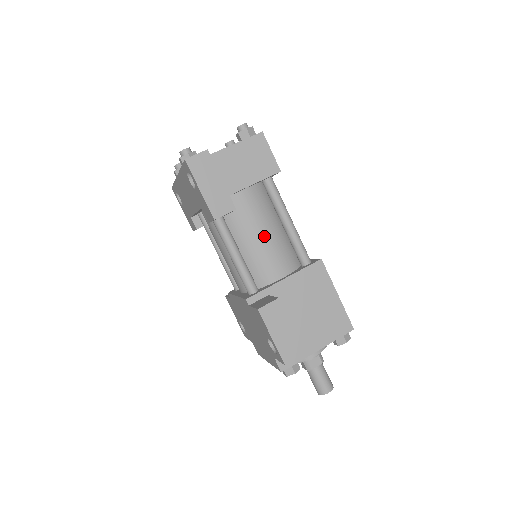
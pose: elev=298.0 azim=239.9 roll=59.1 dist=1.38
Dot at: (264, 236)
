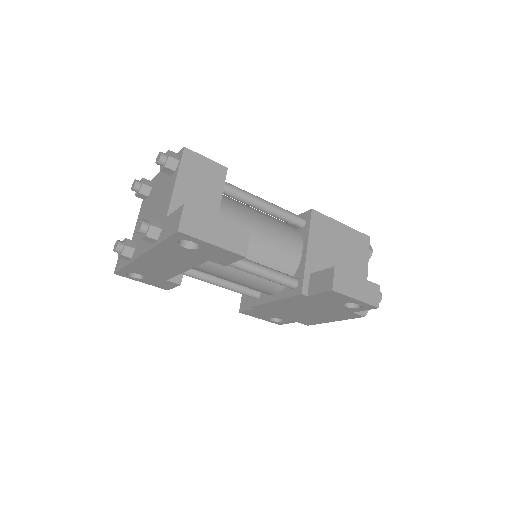
Dot at: (263, 233)
